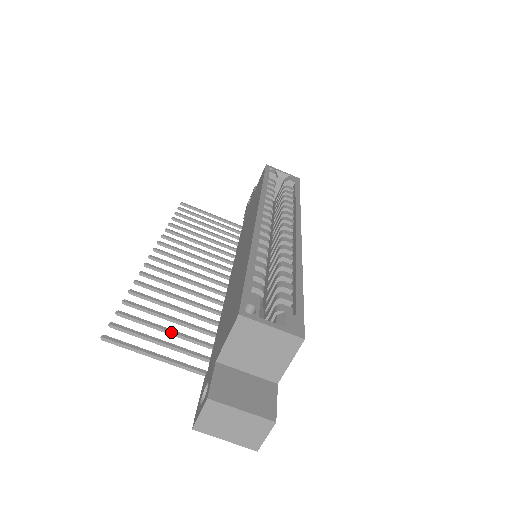
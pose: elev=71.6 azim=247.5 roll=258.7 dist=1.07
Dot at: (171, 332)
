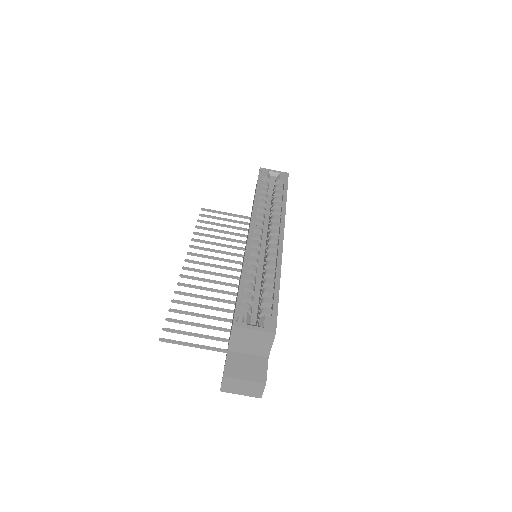
Dot at: (203, 326)
